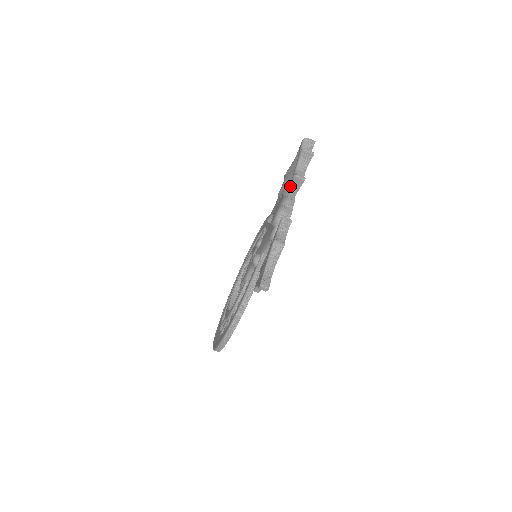
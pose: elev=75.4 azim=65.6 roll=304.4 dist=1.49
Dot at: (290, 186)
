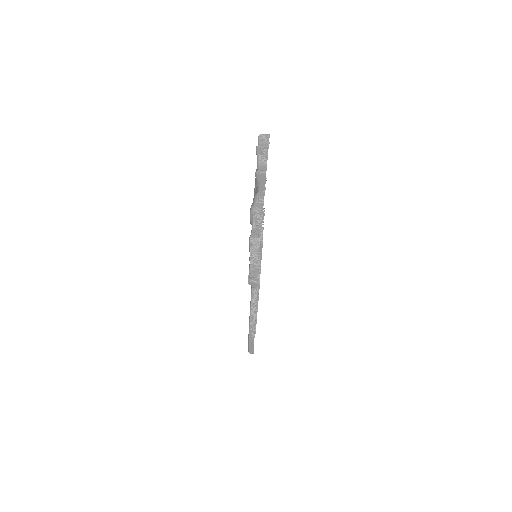
Dot at: (257, 183)
